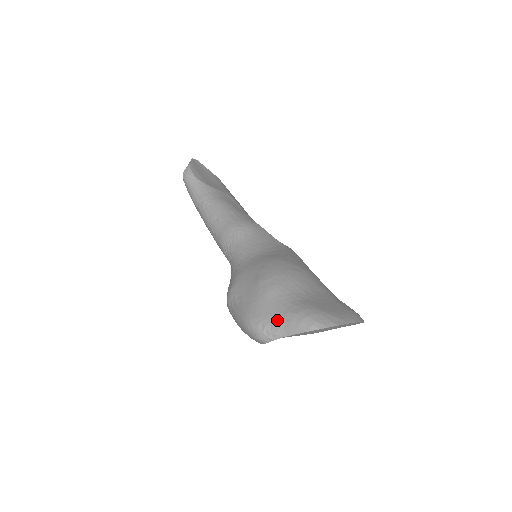
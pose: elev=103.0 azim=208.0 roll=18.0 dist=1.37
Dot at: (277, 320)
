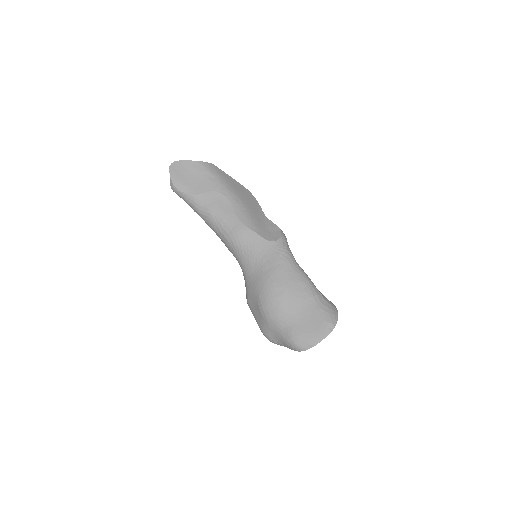
Dot at: (278, 340)
